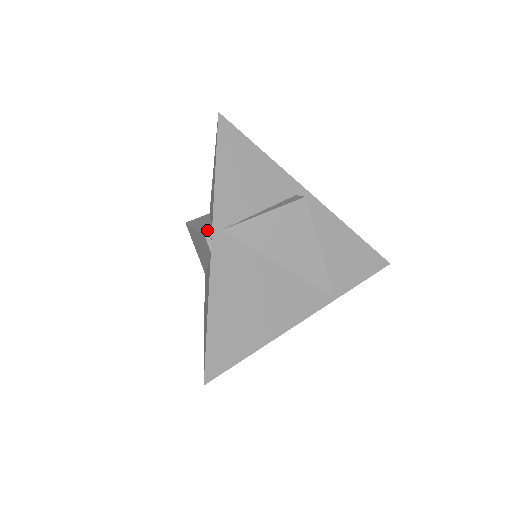
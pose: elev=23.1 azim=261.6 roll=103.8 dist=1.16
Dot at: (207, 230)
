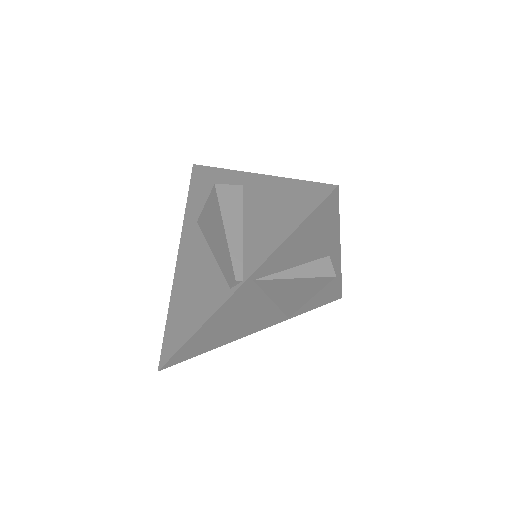
Dot at: (239, 259)
